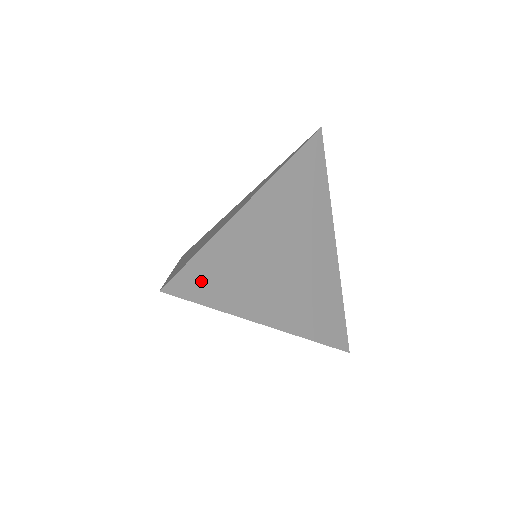
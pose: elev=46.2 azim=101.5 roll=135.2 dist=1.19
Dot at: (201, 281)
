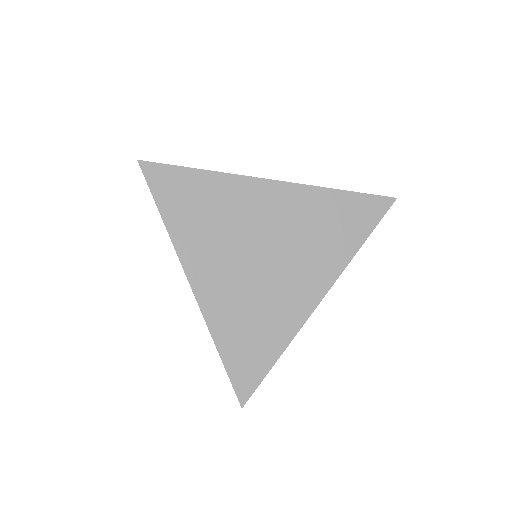
Dot at: occluded
